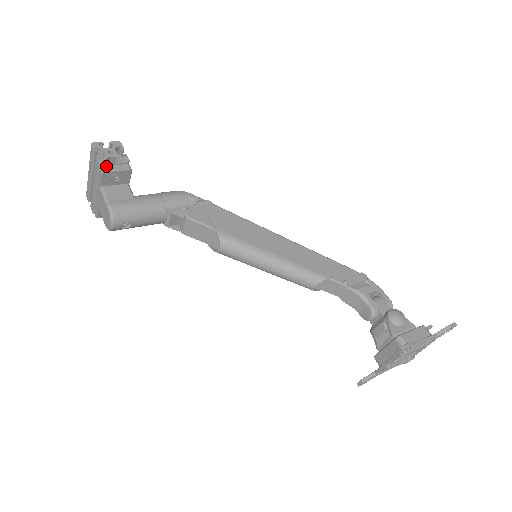
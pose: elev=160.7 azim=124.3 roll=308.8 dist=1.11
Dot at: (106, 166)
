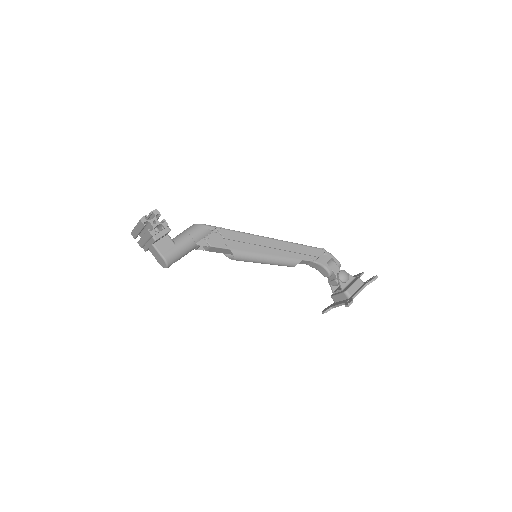
Dot at: (156, 235)
